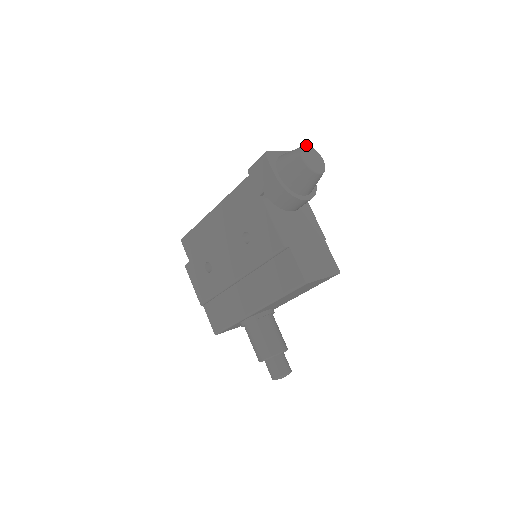
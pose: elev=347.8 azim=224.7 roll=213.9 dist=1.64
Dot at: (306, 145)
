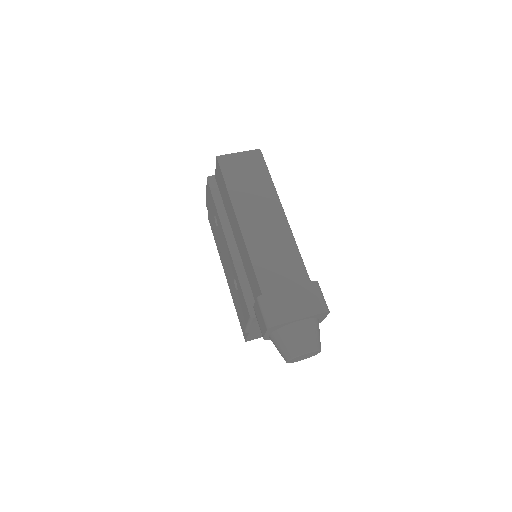
Dot at: (308, 353)
